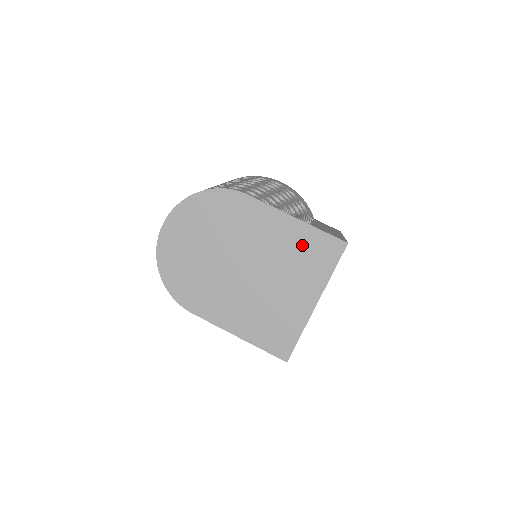
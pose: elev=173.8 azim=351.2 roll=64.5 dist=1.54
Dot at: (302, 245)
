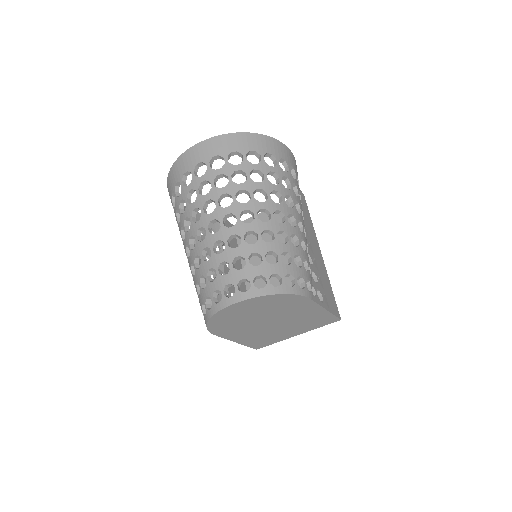
Dot at: (317, 319)
